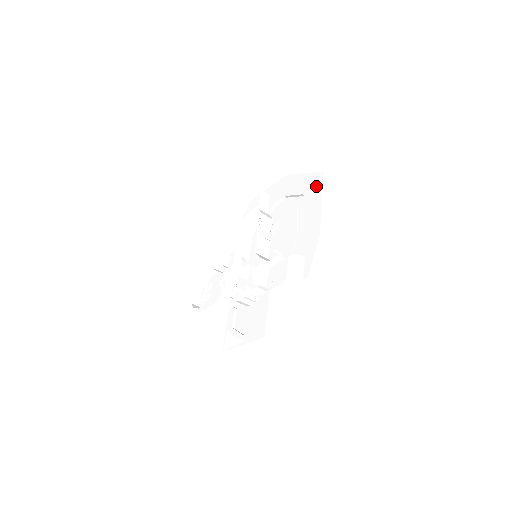
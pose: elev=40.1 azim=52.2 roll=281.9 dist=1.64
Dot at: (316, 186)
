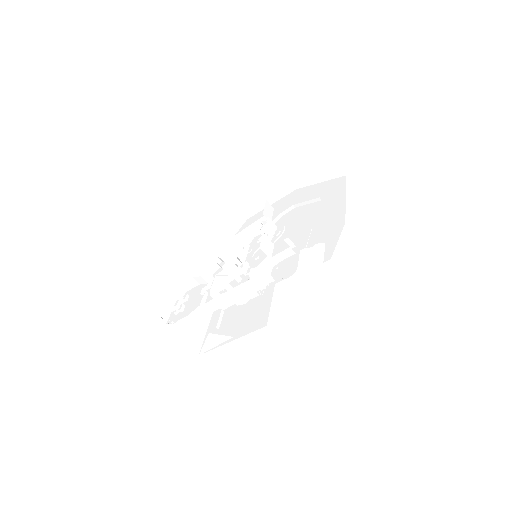
Dot at: (337, 187)
